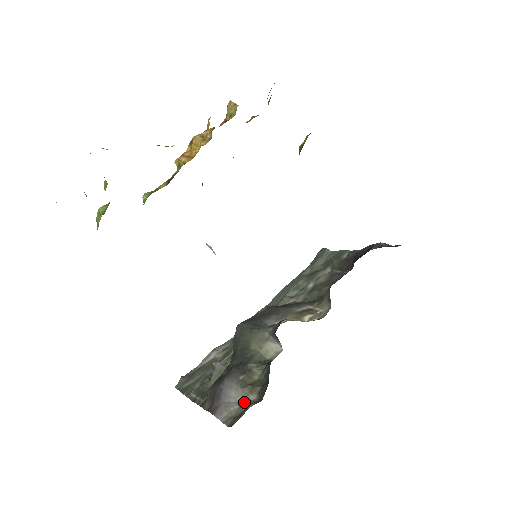
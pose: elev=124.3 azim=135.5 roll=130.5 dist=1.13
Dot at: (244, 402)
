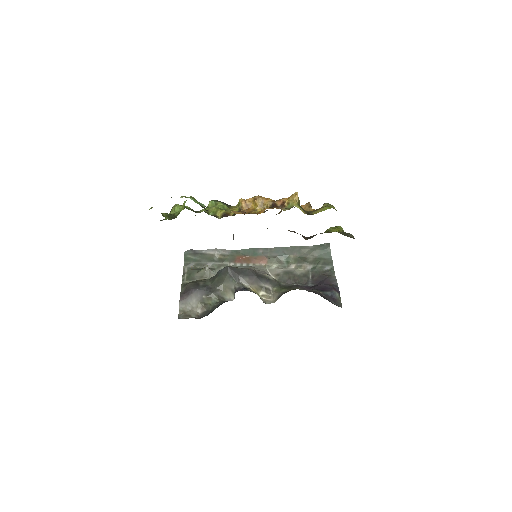
Dot at: (194, 310)
